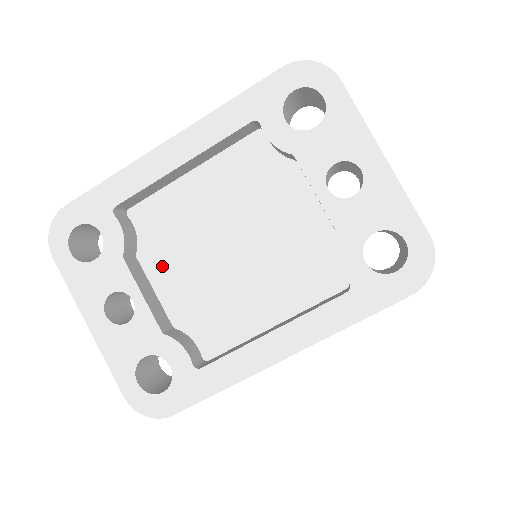
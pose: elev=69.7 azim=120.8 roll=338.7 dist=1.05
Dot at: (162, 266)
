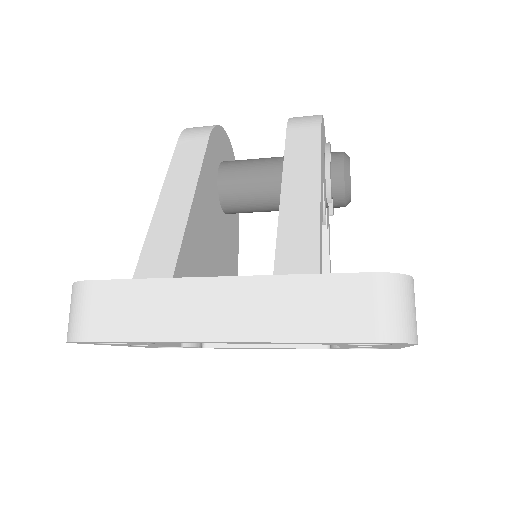
Dot at: occluded
